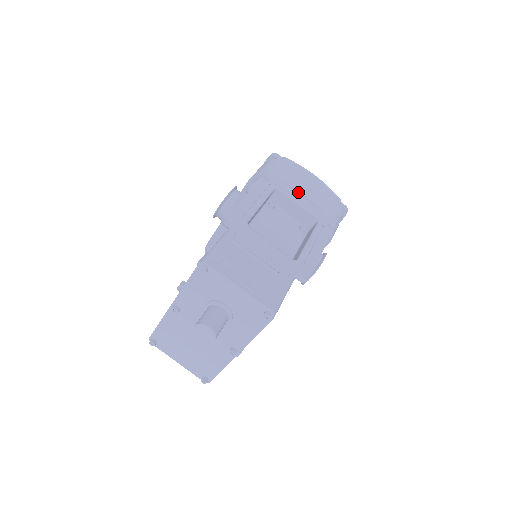
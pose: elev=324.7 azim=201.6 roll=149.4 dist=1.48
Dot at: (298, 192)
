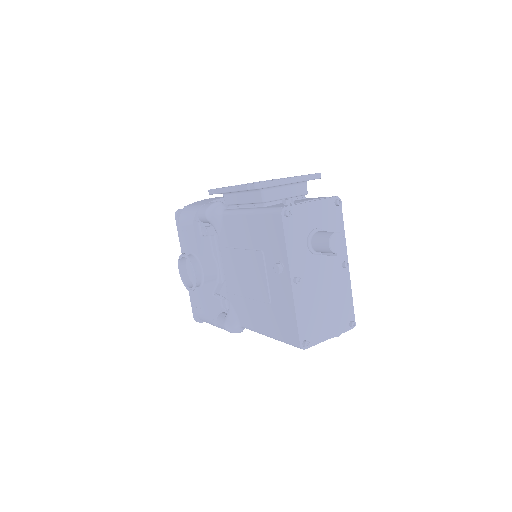
Dot at: occluded
